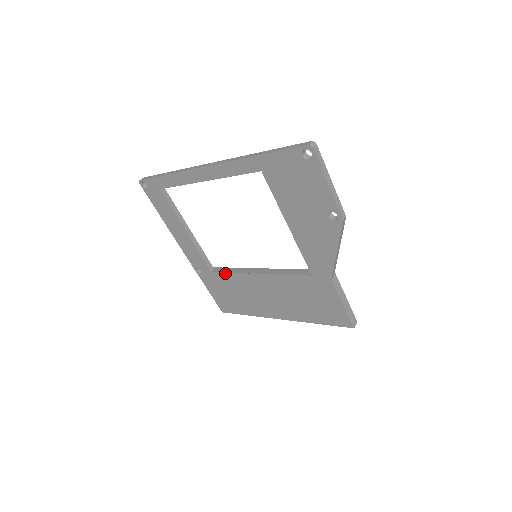
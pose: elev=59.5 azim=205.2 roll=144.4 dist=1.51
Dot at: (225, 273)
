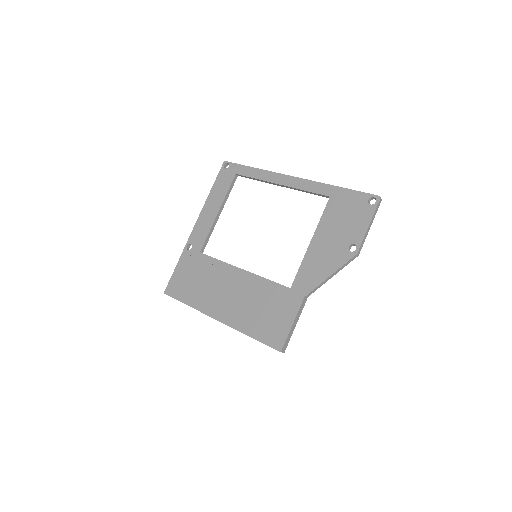
Dot at: (212, 258)
